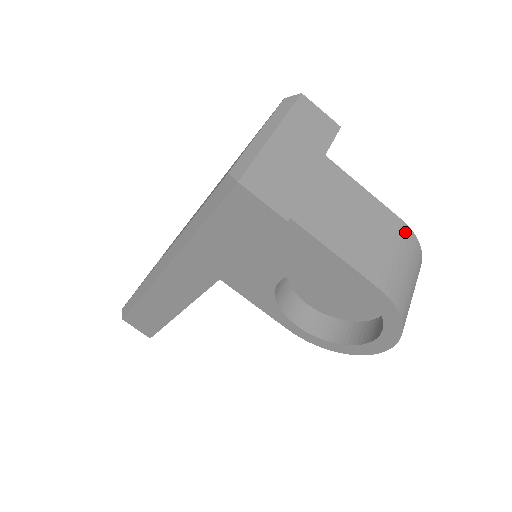
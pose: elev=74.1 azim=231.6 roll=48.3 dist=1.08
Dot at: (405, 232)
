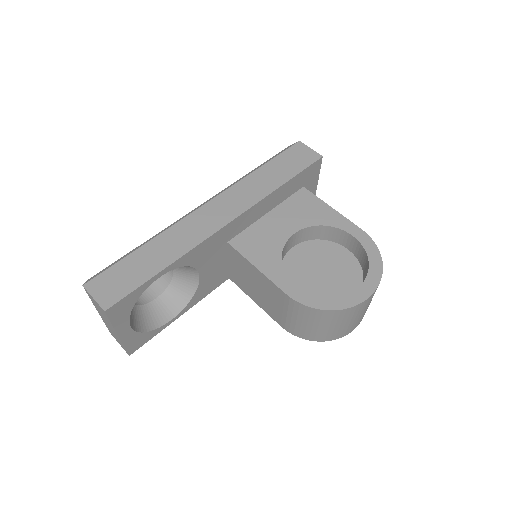
Dot at: occluded
